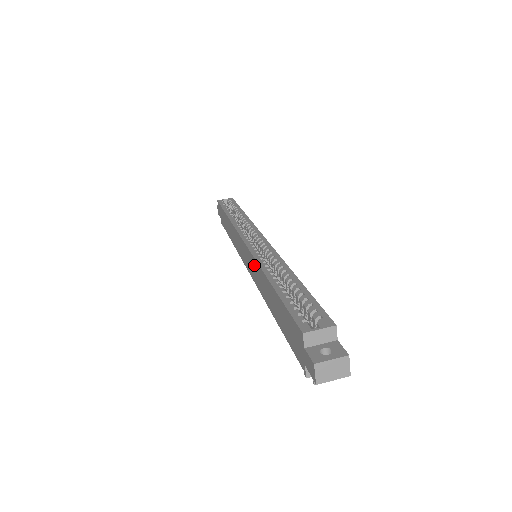
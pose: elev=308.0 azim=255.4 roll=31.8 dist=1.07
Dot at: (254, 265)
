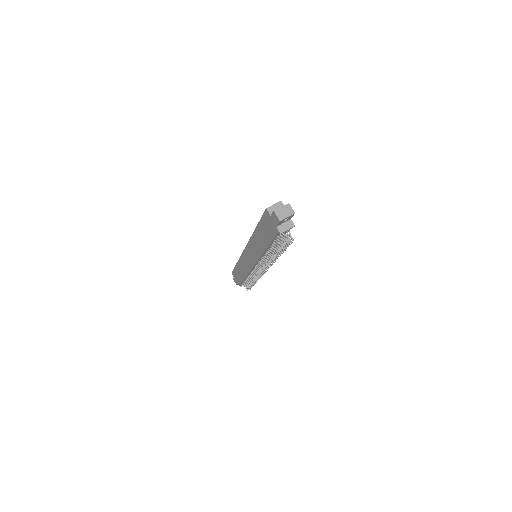
Dot at: (251, 246)
